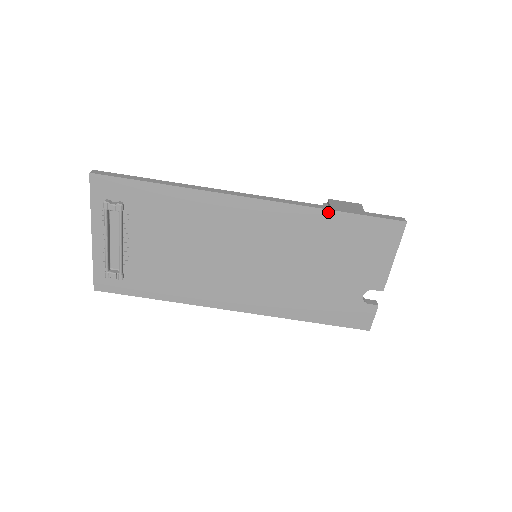
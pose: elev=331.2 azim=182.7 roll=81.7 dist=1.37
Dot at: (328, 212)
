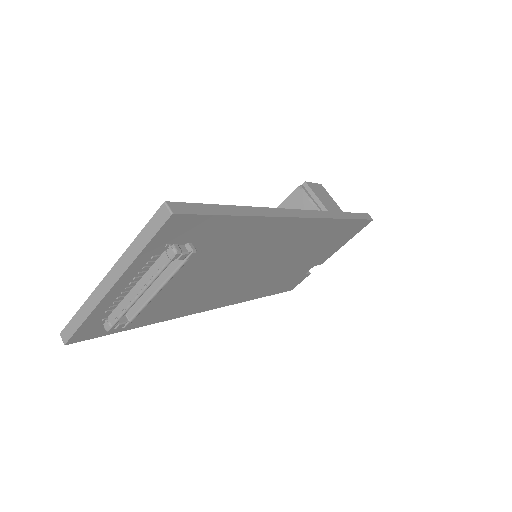
Dot at: (343, 220)
